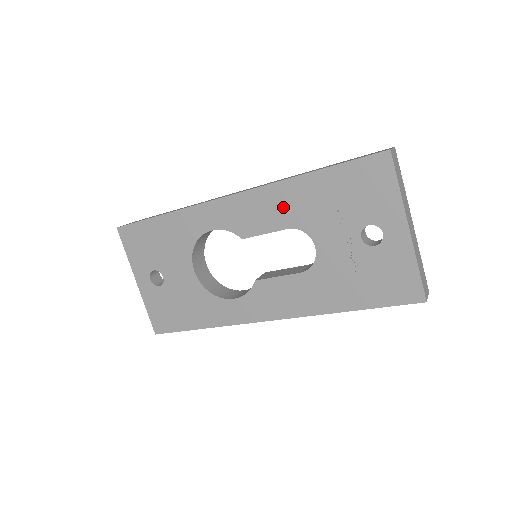
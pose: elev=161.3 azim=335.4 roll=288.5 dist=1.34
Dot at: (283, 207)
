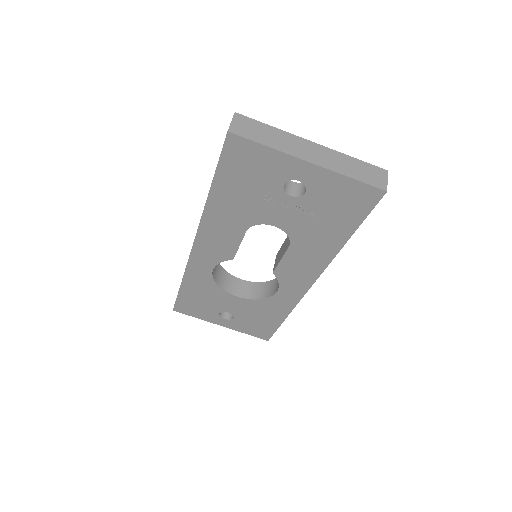
Dot at: (226, 224)
